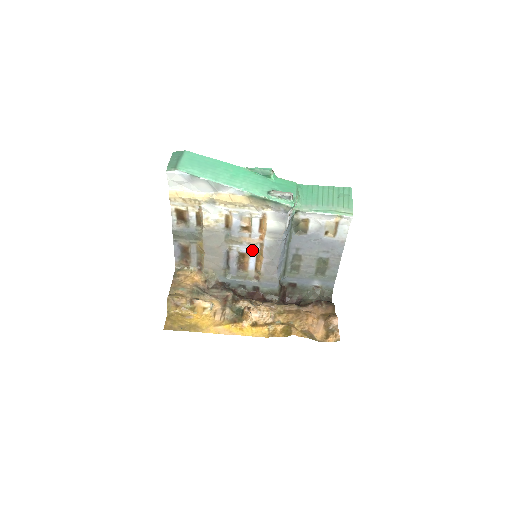
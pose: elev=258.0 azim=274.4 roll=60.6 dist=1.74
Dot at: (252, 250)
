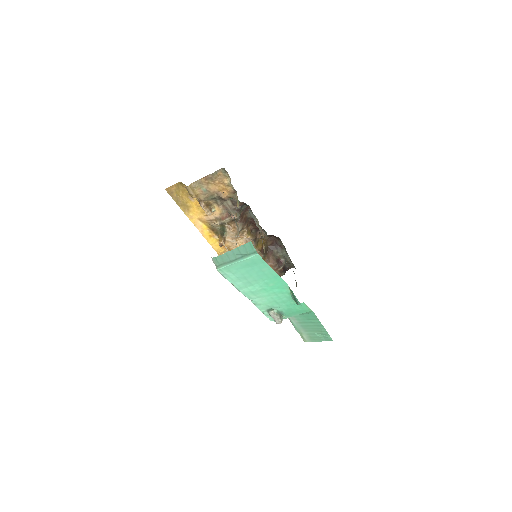
Dot at: occluded
